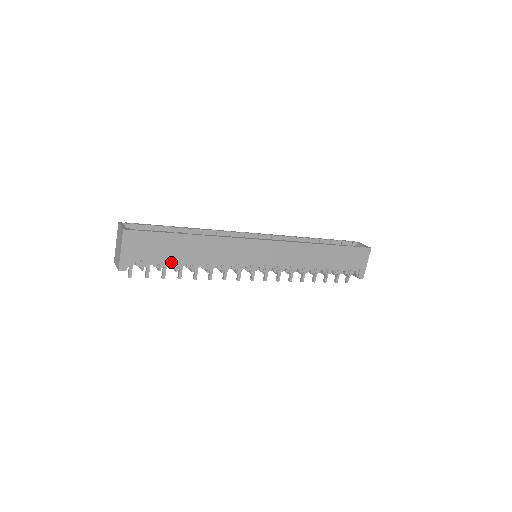
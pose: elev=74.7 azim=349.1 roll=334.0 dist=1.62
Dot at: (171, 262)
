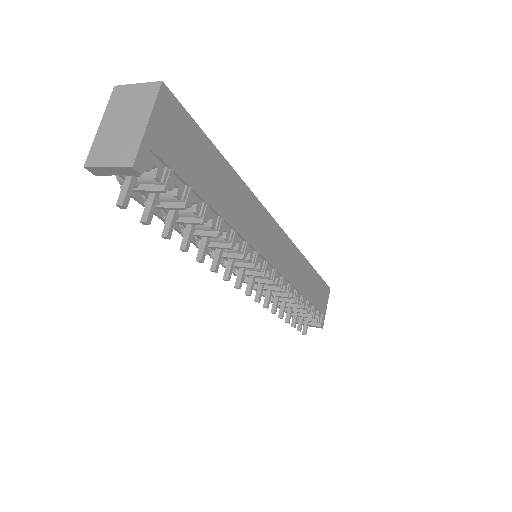
Dot at: (198, 202)
